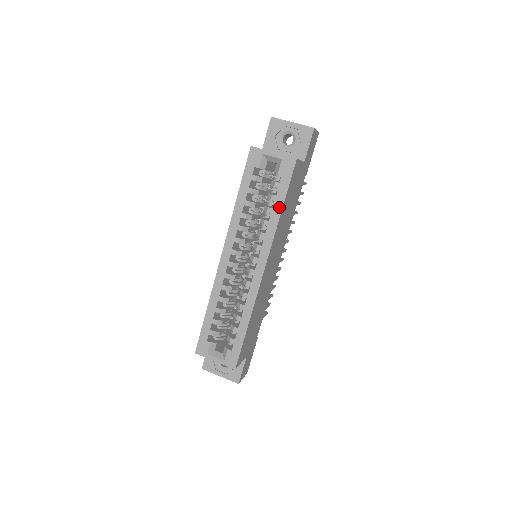
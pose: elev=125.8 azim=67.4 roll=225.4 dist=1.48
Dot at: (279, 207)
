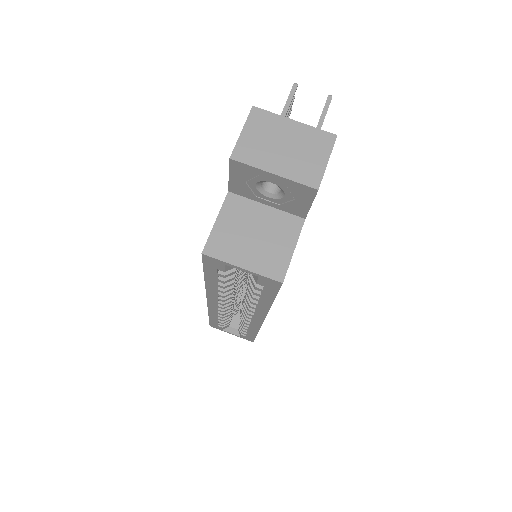
Dot at: (268, 302)
